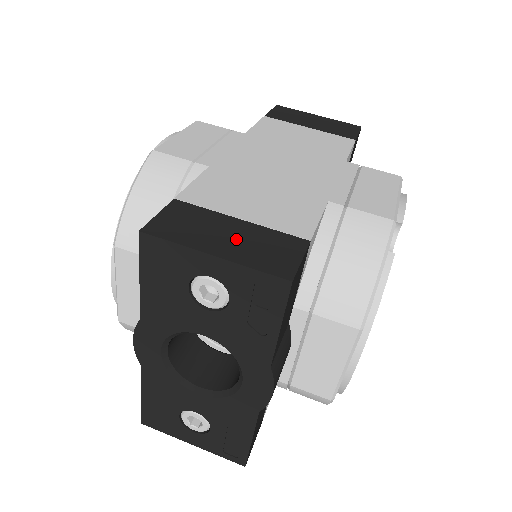
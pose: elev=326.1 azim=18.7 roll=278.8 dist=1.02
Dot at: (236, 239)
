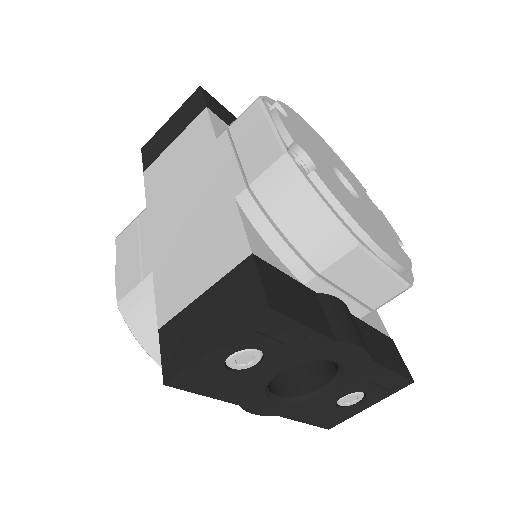
Dot at: (213, 316)
